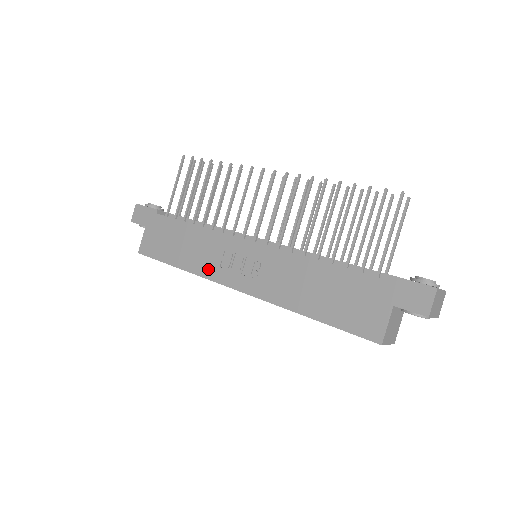
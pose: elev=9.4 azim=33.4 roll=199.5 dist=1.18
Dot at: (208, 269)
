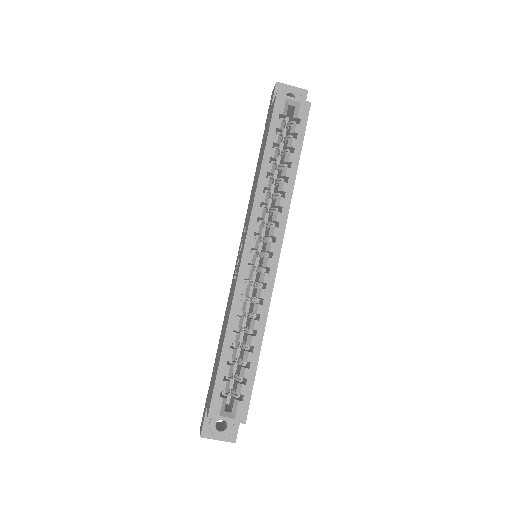
Dot at: (233, 293)
